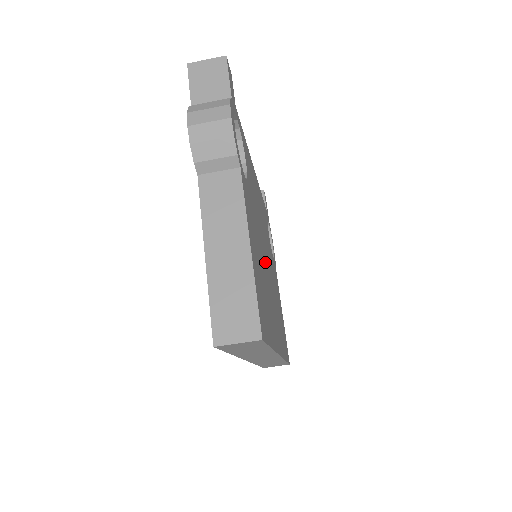
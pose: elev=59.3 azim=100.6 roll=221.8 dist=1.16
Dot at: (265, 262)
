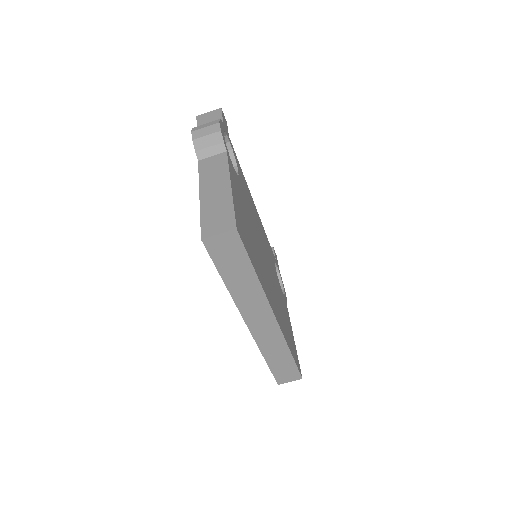
Dot at: (260, 248)
